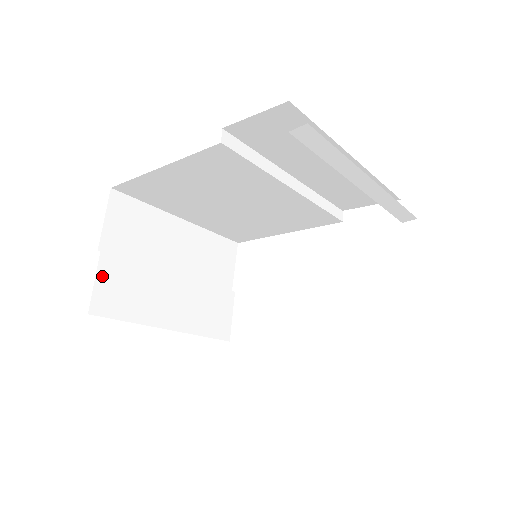
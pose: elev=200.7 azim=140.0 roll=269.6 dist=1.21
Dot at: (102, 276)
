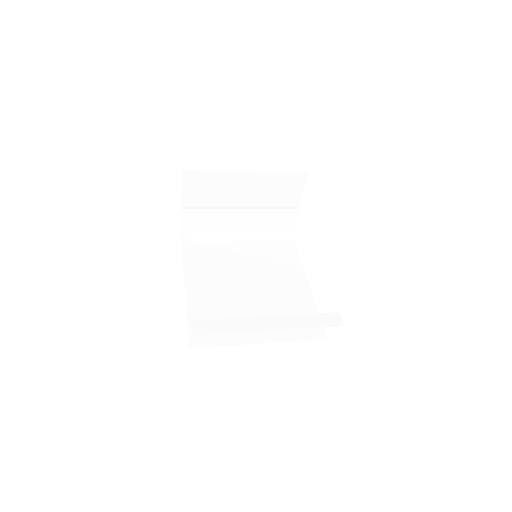
Dot at: (185, 221)
